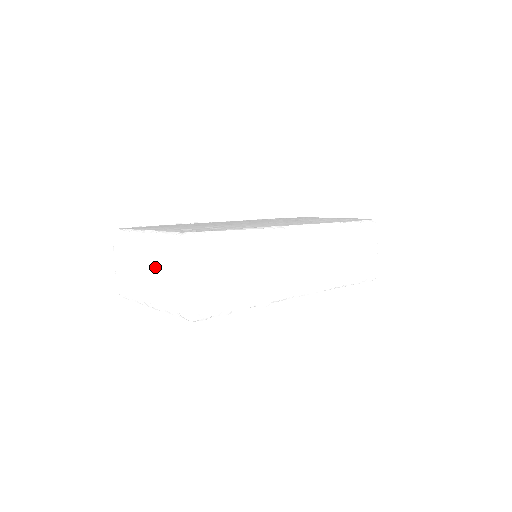
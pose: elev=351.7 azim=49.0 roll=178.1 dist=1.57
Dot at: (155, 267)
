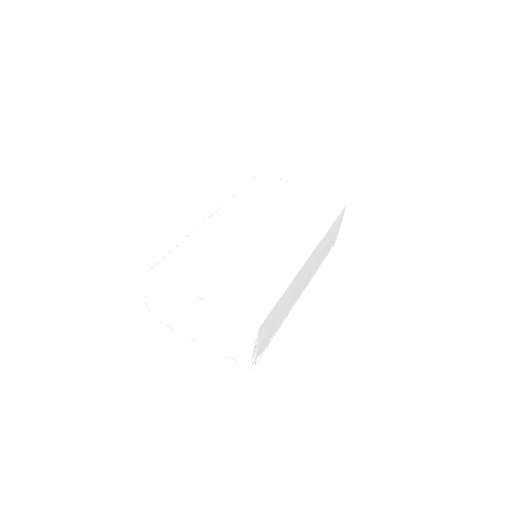
Dot at: (214, 331)
